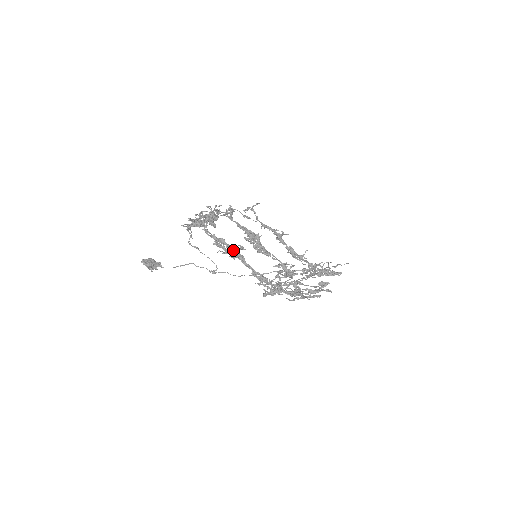
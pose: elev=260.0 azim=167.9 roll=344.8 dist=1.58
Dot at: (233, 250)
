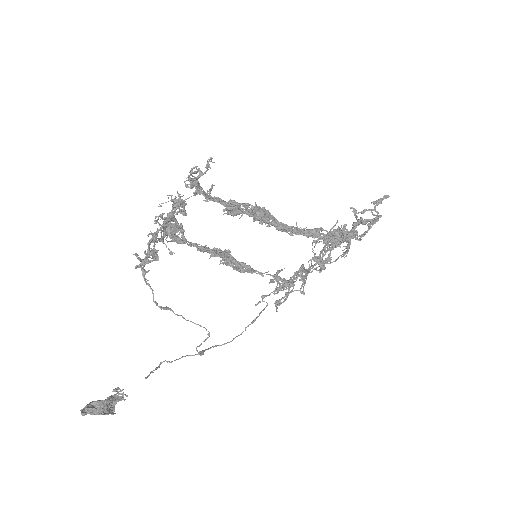
Dot at: (256, 206)
